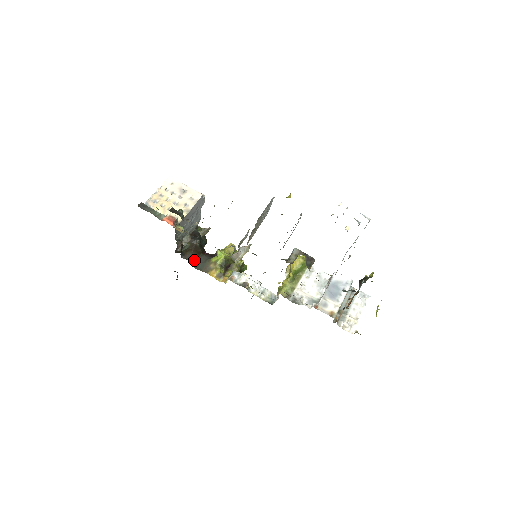
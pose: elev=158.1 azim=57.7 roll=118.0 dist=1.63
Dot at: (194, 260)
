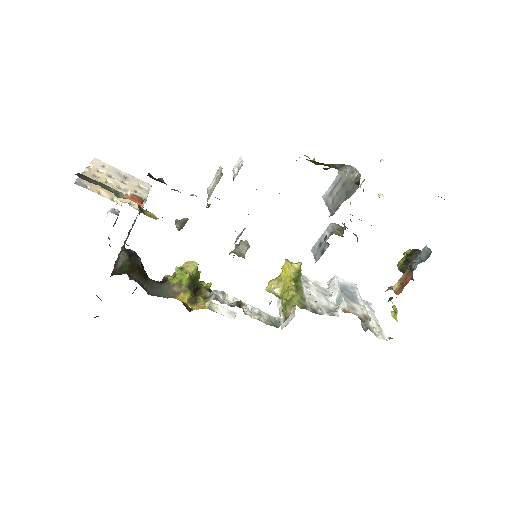
Dot at: (143, 285)
